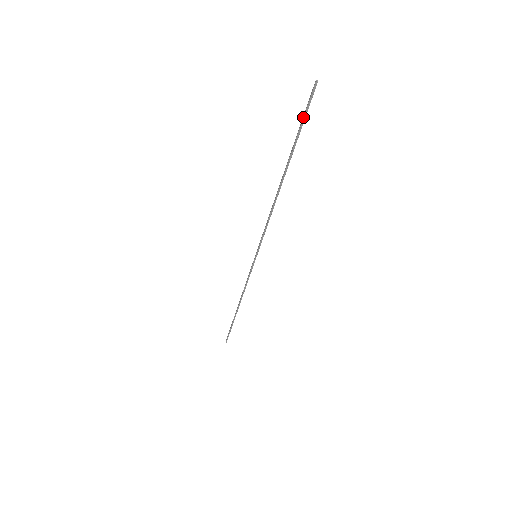
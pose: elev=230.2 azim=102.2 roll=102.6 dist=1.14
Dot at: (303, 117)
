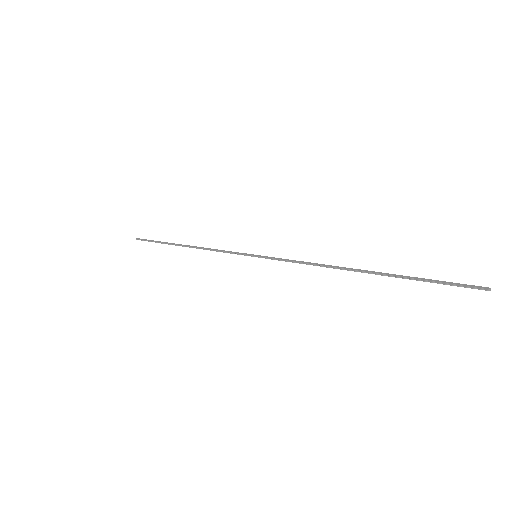
Dot at: (443, 282)
